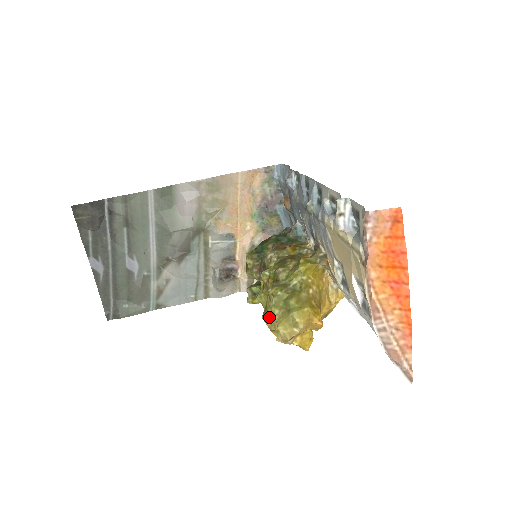
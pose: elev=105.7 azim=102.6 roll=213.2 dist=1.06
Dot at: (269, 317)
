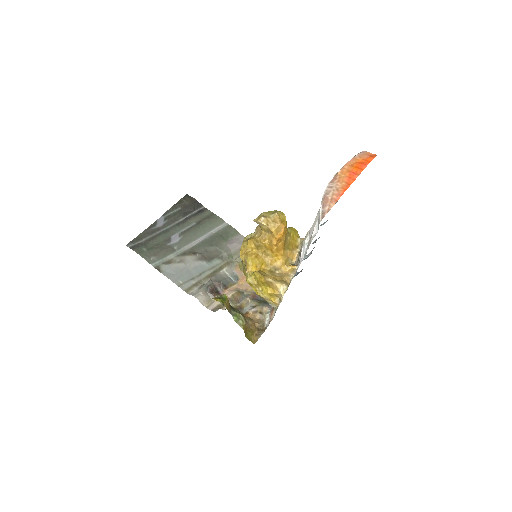
Dot at: (251, 234)
